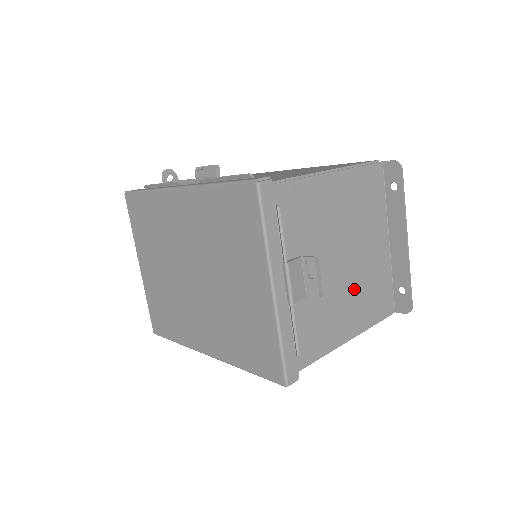
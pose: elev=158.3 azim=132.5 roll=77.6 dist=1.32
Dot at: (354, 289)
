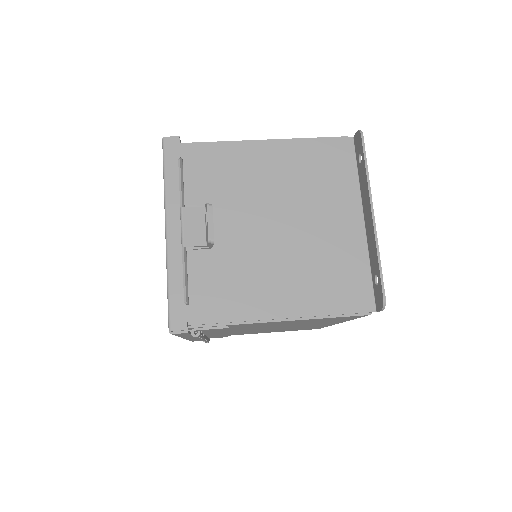
Dot at: (294, 262)
